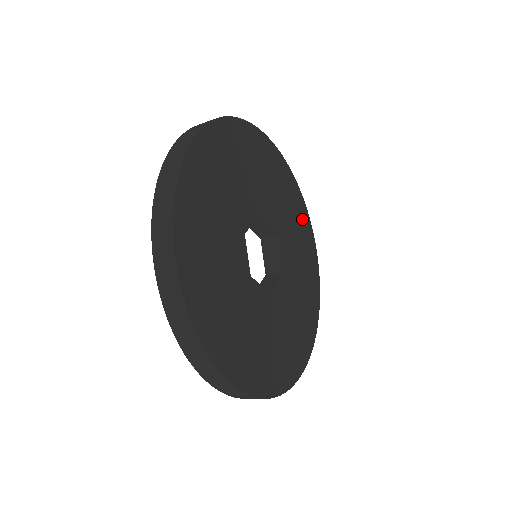
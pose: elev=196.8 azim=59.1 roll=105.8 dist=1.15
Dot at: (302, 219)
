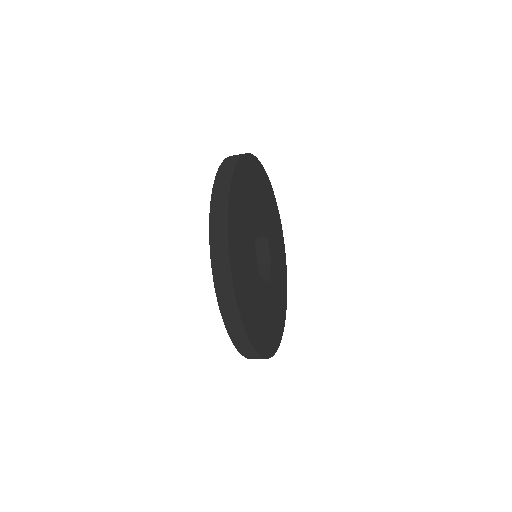
Dot at: (284, 287)
